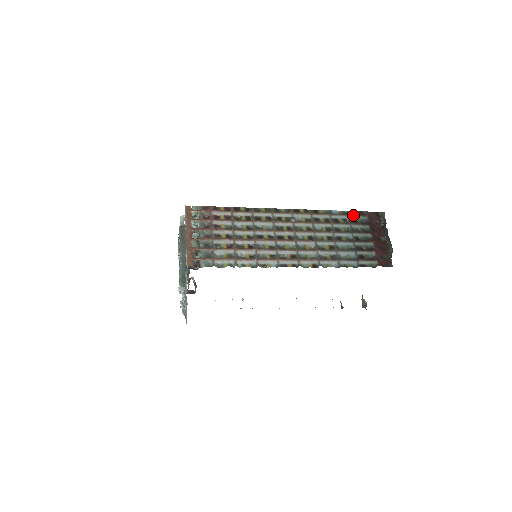
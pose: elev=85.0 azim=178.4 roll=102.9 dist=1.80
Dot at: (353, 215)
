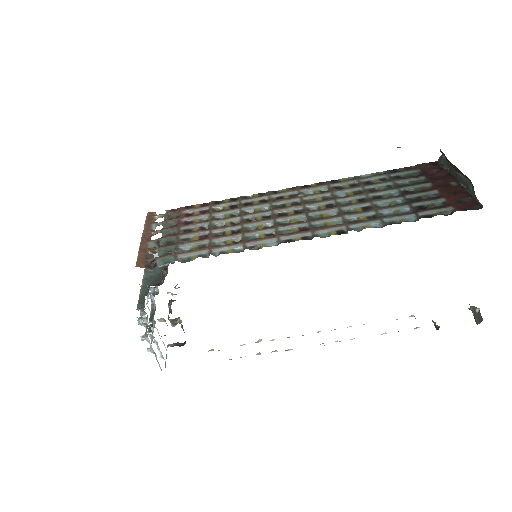
Dot at: (395, 172)
